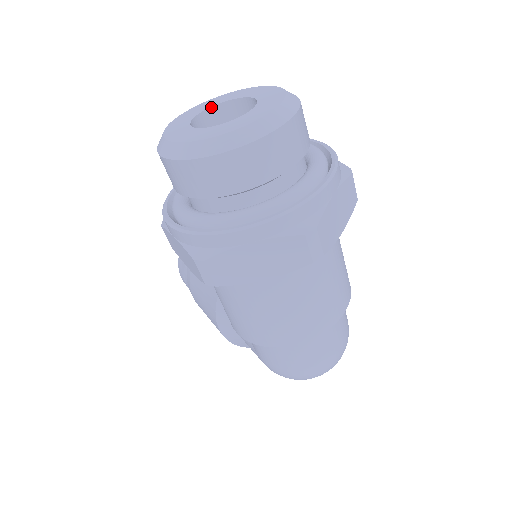
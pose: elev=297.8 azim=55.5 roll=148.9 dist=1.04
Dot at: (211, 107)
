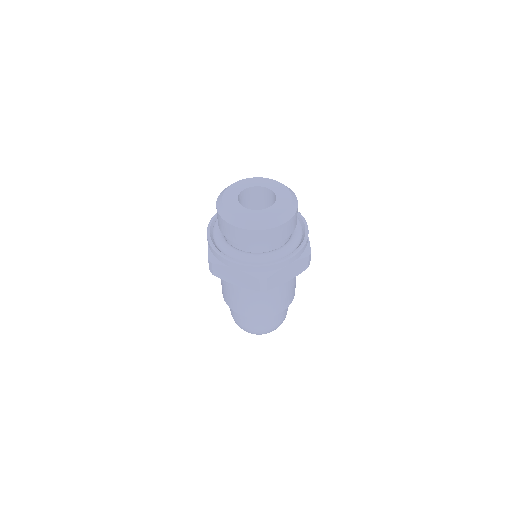
Dot at: (257, 186)
